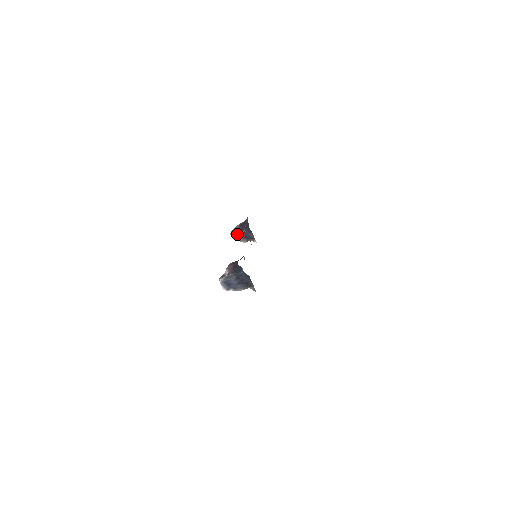
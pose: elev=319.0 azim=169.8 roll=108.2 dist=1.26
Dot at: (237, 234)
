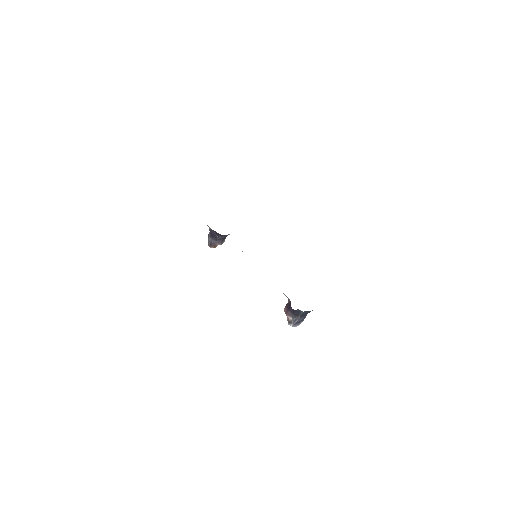
Dot at: (216, 244)
